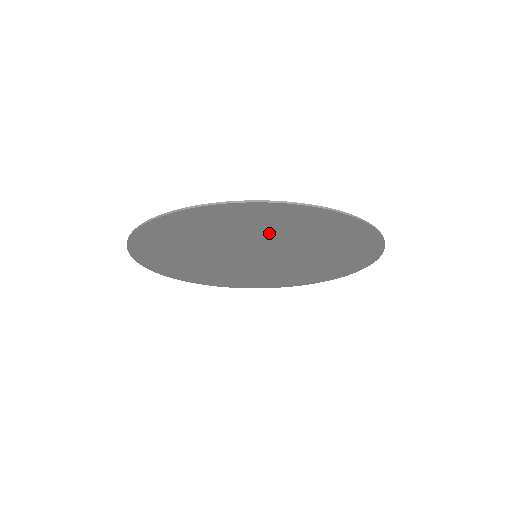
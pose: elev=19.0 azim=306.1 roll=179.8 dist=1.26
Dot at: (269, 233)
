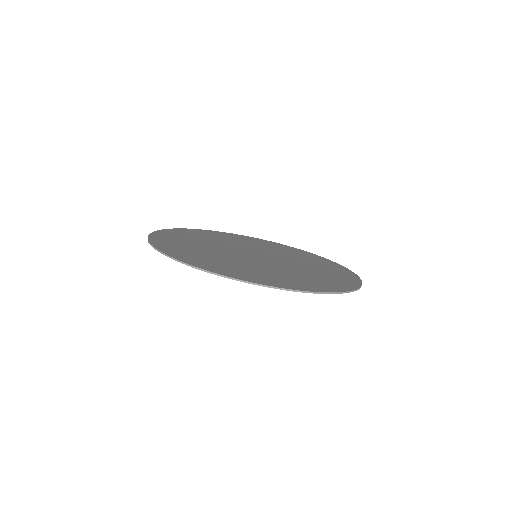
Dot at: occluded
